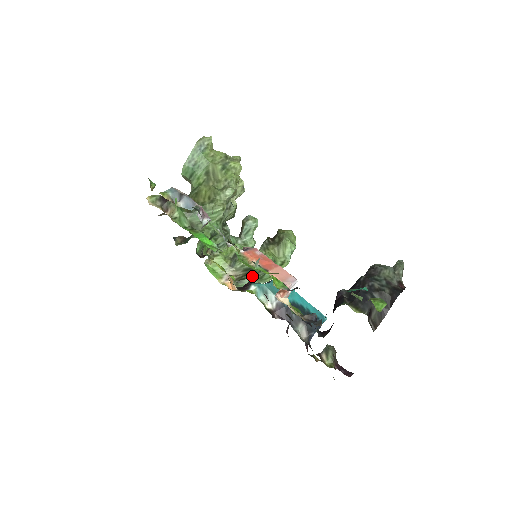
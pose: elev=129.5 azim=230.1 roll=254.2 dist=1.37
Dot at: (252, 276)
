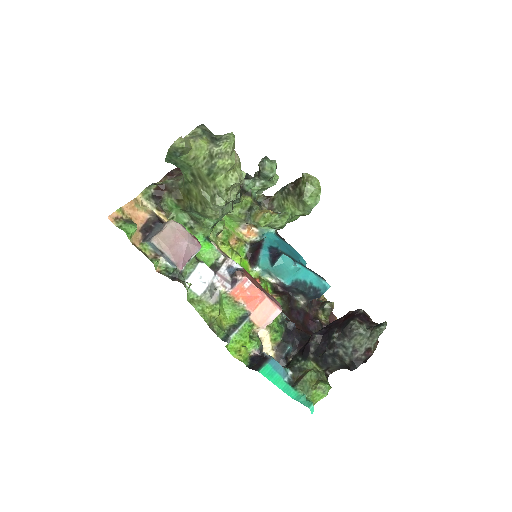
Dot at: occluded
